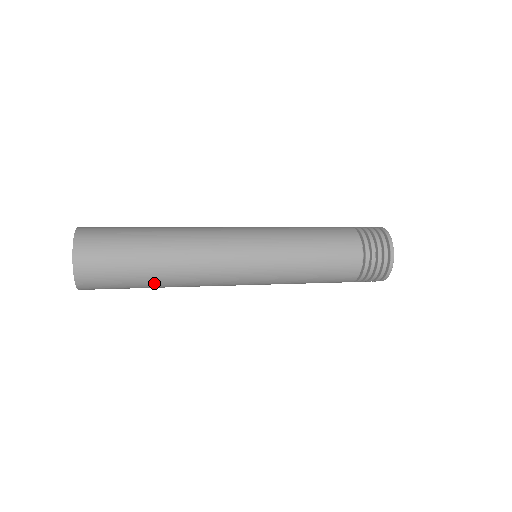
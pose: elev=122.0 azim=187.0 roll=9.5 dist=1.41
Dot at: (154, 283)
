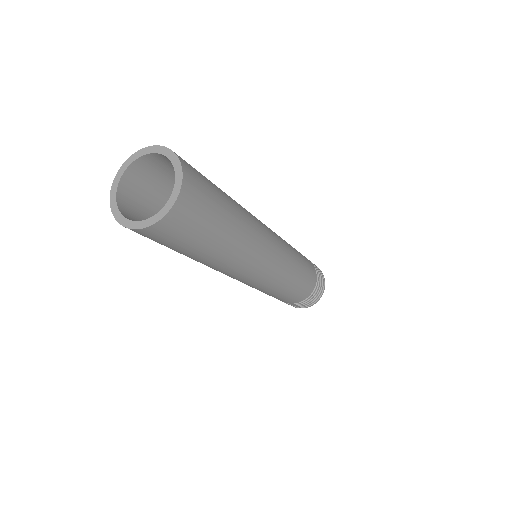
Dot at: (232, 227)
